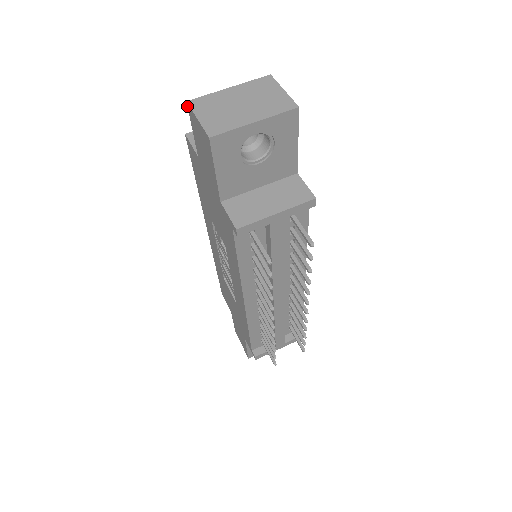
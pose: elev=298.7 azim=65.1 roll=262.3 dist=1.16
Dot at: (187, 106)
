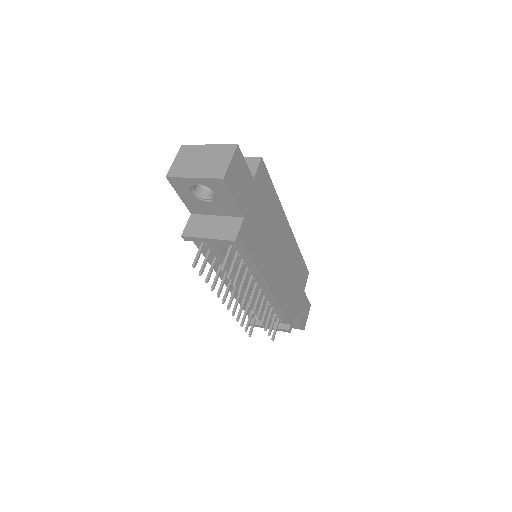
Dot at: (183, 147)
